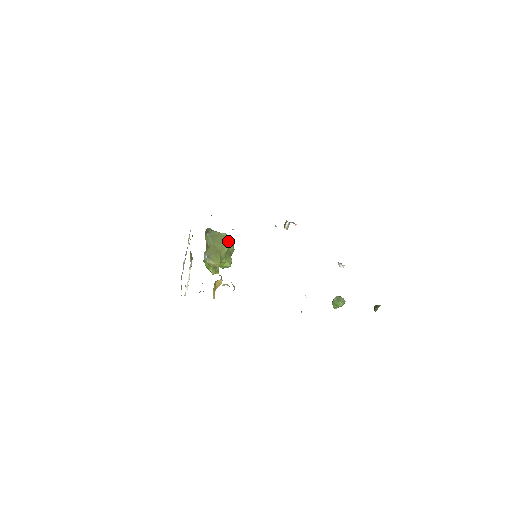
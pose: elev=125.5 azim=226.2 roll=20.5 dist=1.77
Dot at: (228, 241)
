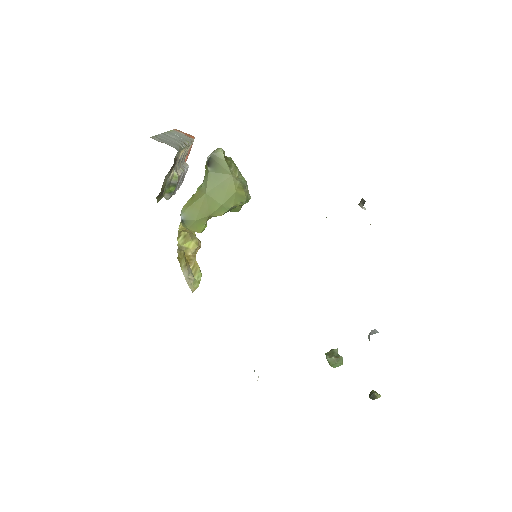
Dot at: (236, 196)
